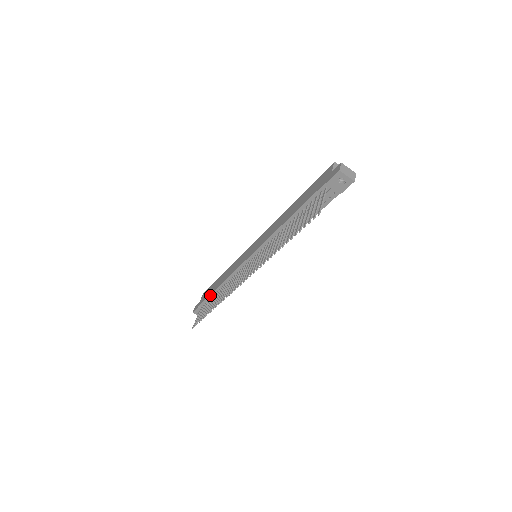
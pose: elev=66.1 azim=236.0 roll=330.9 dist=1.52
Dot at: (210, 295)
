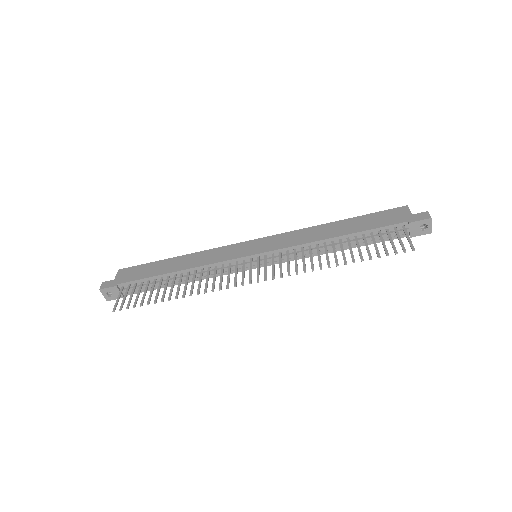
Dot at: (151, 277)
